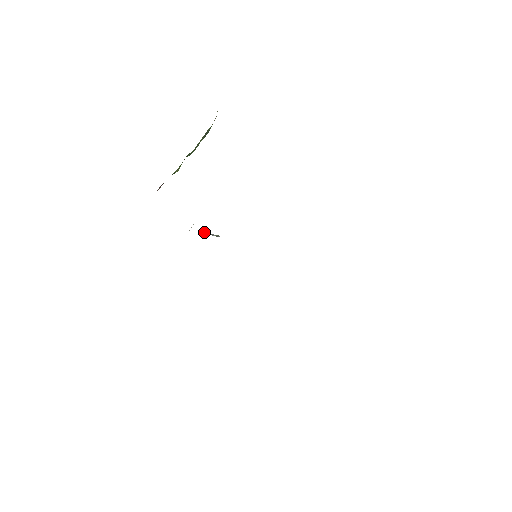
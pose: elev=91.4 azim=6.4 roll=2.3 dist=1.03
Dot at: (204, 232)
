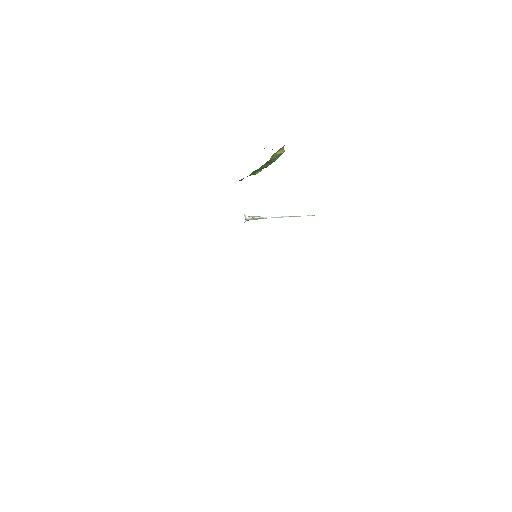
Dot at: (257, 219)
